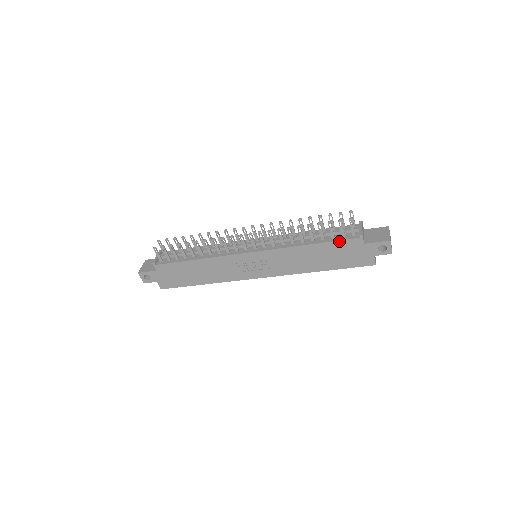
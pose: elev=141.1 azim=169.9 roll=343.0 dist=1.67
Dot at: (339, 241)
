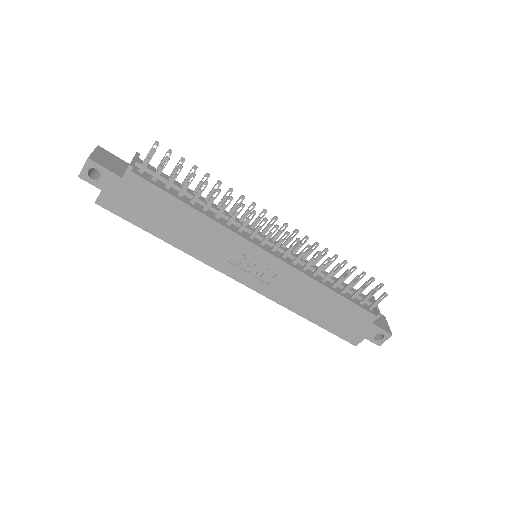
Dot at: (358, 306)
